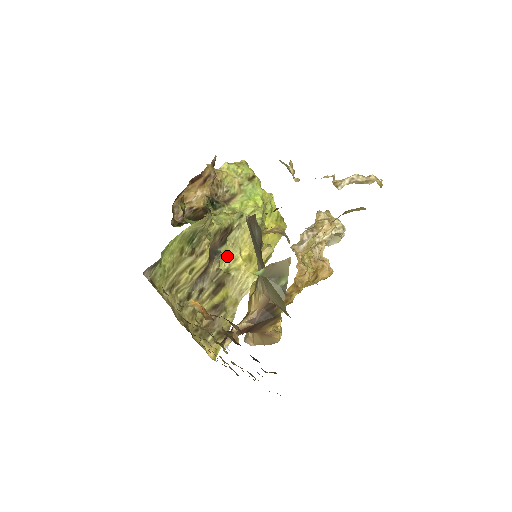
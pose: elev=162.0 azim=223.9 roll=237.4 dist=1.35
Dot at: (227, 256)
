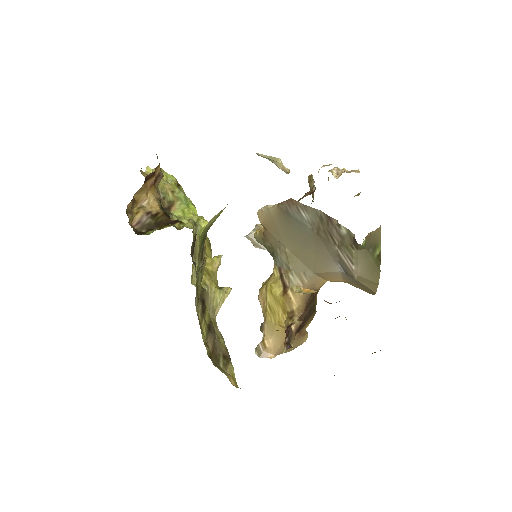
Dot at: (193, 270)
